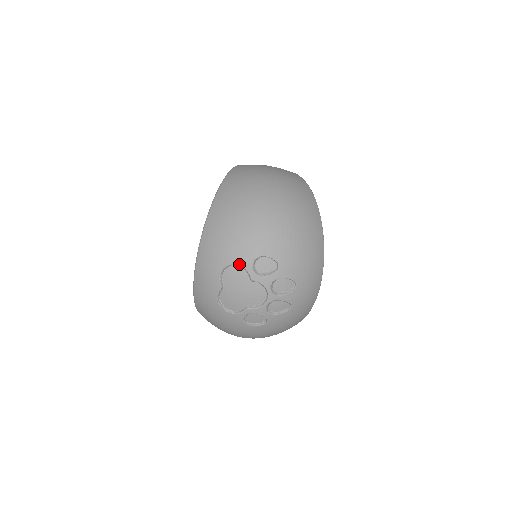
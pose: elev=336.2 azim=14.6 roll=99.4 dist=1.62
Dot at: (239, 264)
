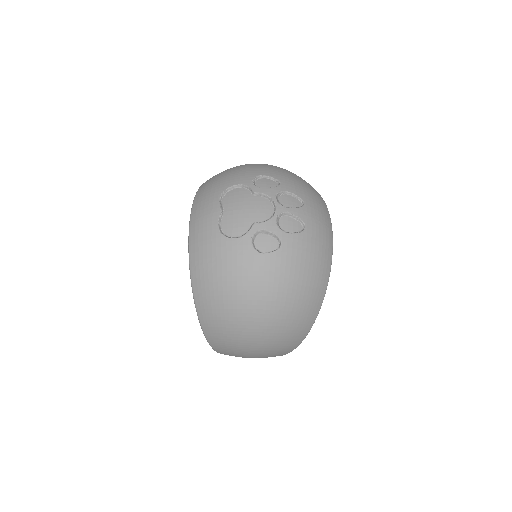
Dot at: (238, 184)
